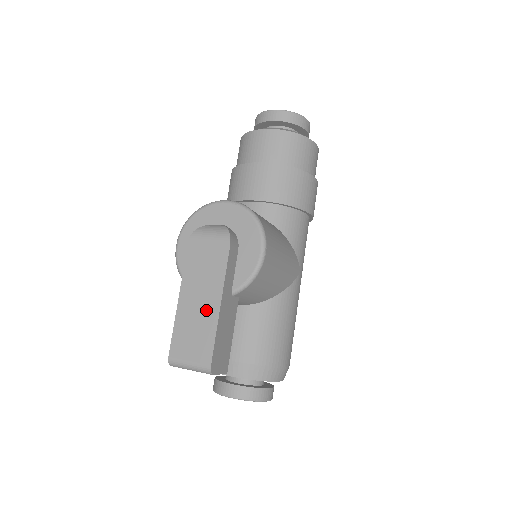
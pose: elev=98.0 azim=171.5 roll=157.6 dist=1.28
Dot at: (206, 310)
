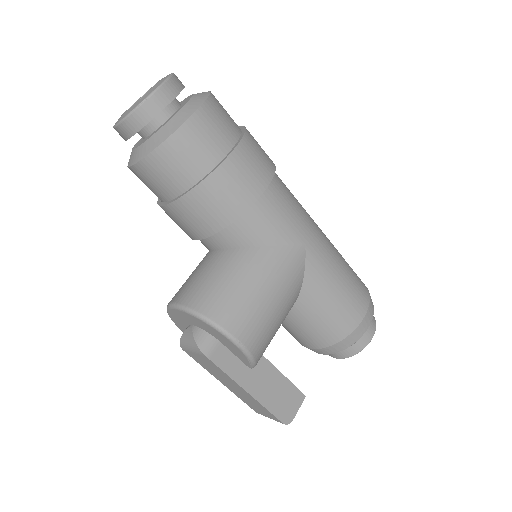
Dot at: (244, 394)
